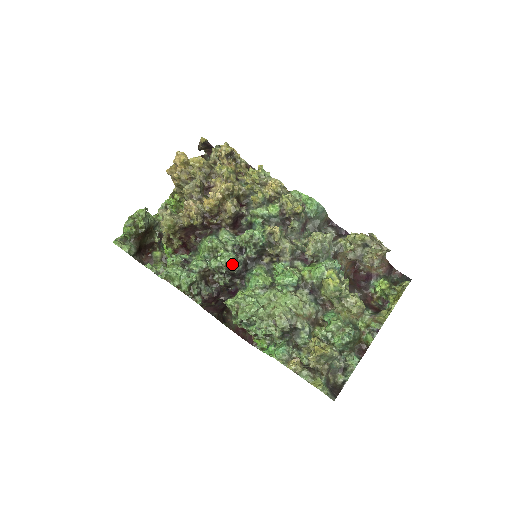
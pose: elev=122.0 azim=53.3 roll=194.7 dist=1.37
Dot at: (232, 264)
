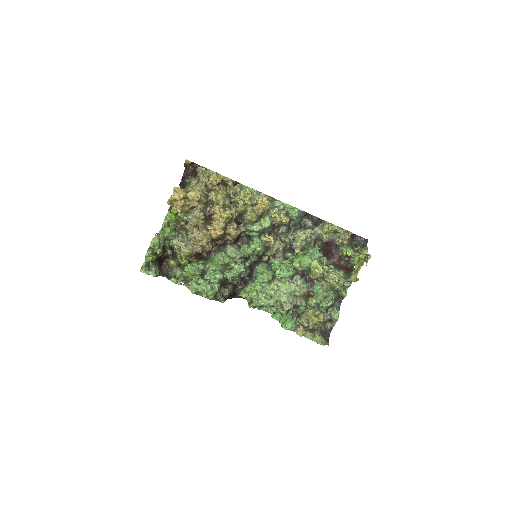
Dot at: (243, 273)
